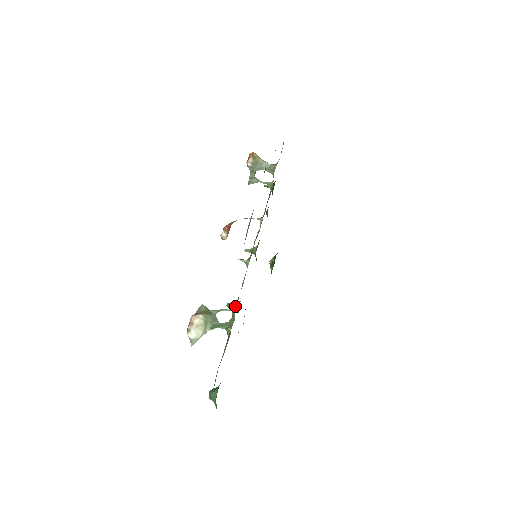
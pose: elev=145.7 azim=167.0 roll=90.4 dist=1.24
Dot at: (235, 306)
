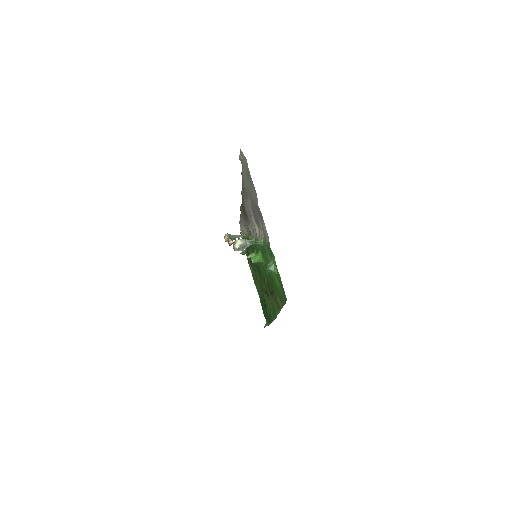
Dot at: (257, 256)
